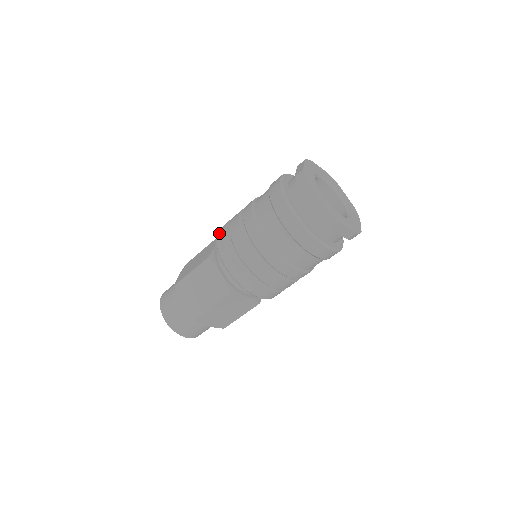
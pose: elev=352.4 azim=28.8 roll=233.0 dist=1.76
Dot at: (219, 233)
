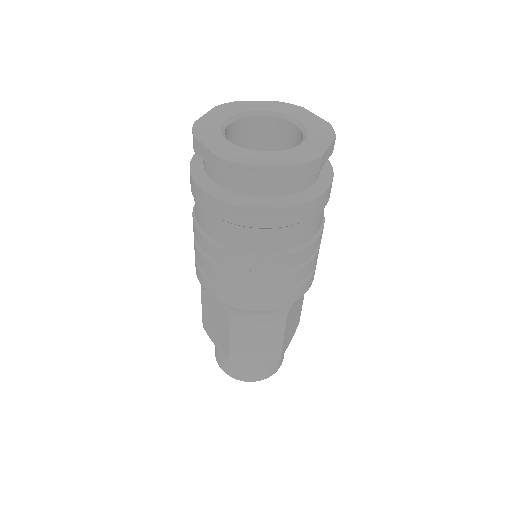
Dot at: (209, 291)
